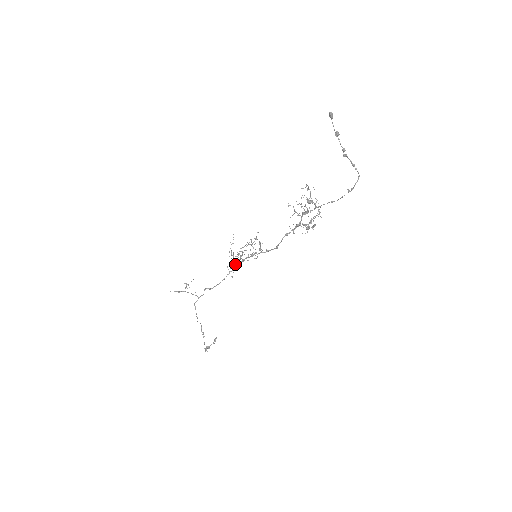
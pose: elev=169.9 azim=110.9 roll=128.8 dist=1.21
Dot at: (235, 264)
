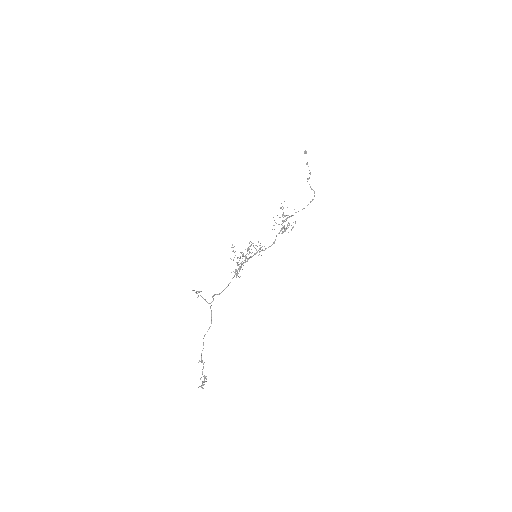
Dot at: (241, 265)
